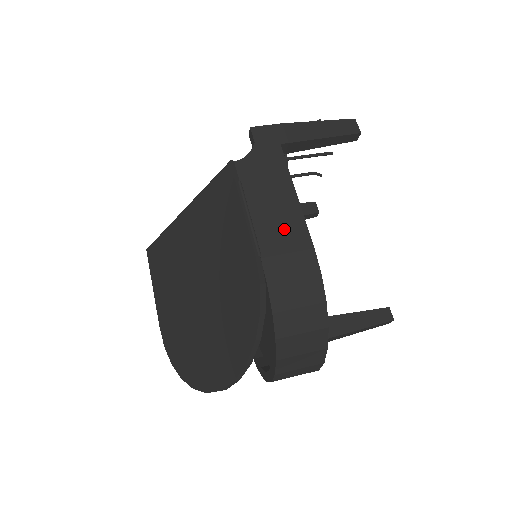
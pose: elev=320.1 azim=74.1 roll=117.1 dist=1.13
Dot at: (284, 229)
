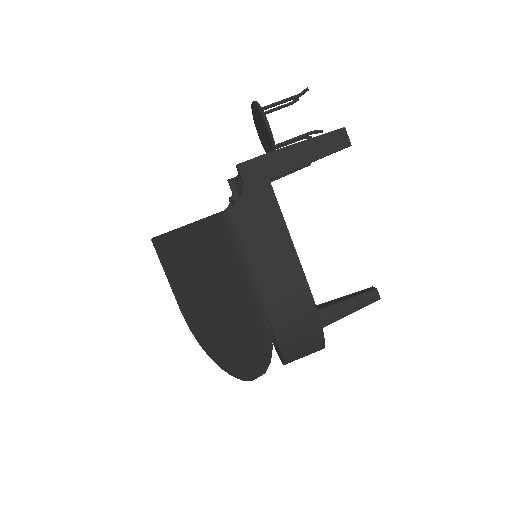
Dot at: (282, 275)
